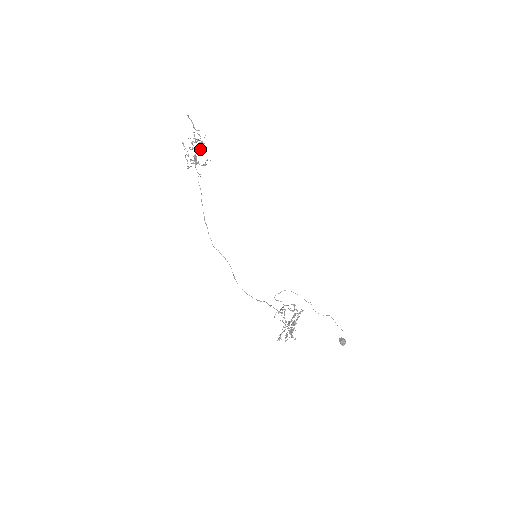
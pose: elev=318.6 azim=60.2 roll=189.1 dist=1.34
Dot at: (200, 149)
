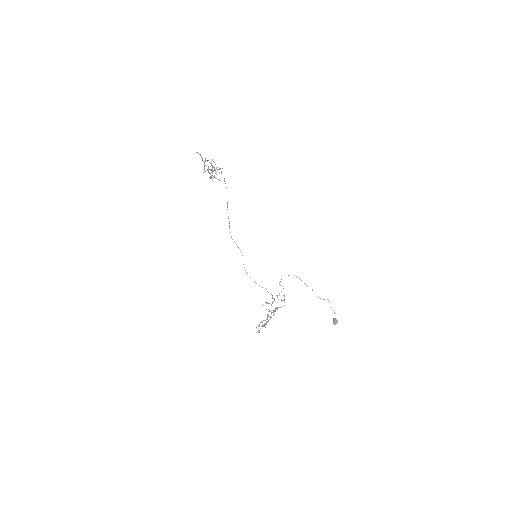
Dot at: (212, 172)
